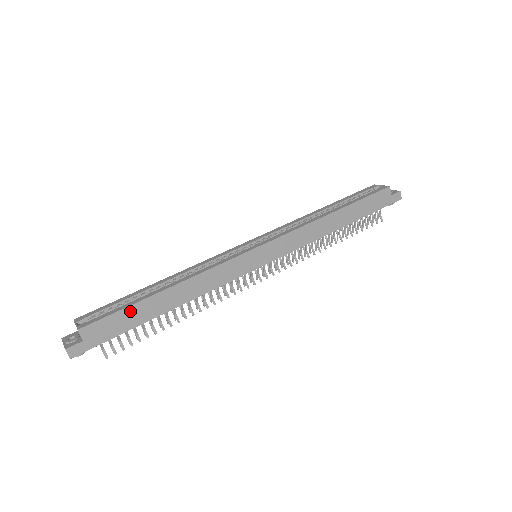
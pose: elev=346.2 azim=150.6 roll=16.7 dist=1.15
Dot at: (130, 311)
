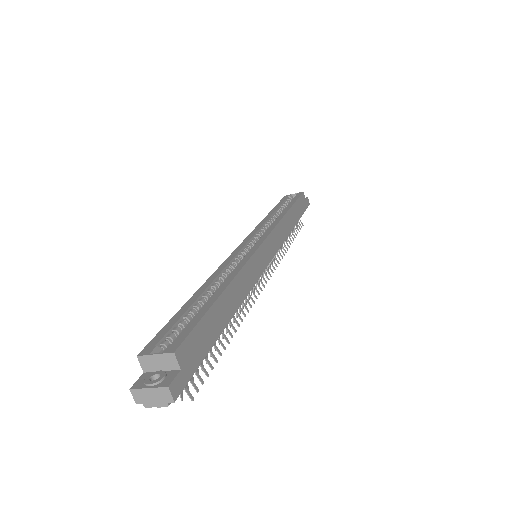
Dot at: (208, 320)
